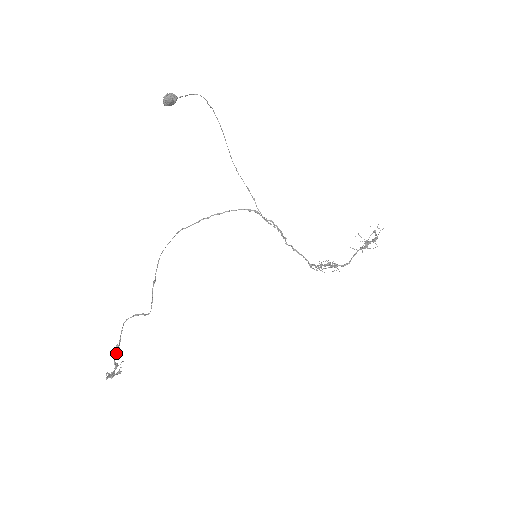
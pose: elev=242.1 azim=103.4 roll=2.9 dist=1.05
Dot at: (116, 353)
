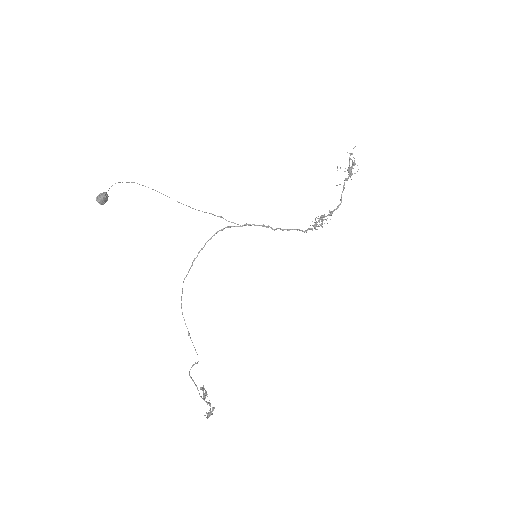
Dot at: (204, 395)
